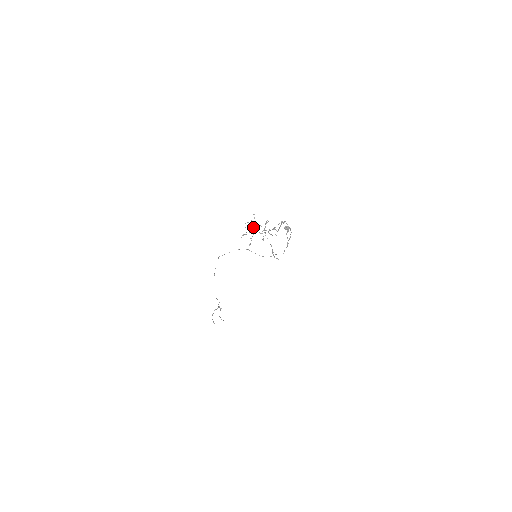
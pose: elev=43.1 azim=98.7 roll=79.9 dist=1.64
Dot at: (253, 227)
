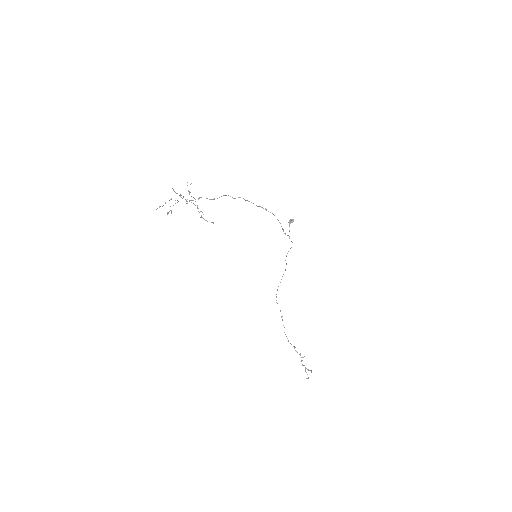
Dot at: (177, 202)
